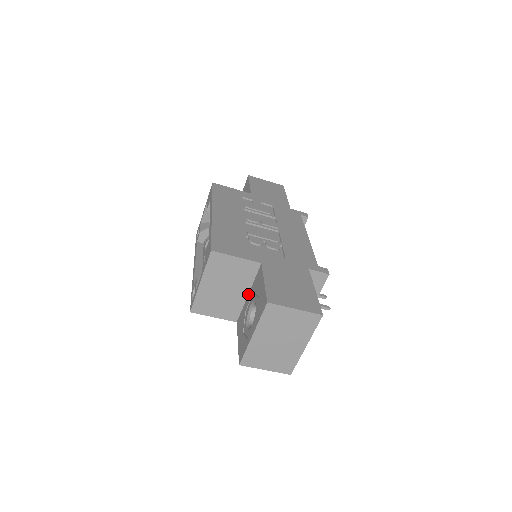
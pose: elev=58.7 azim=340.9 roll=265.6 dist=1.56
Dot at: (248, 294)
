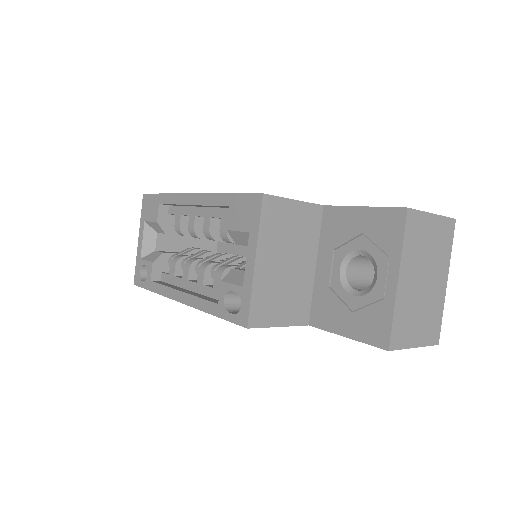
Dot at: (316, 266)
